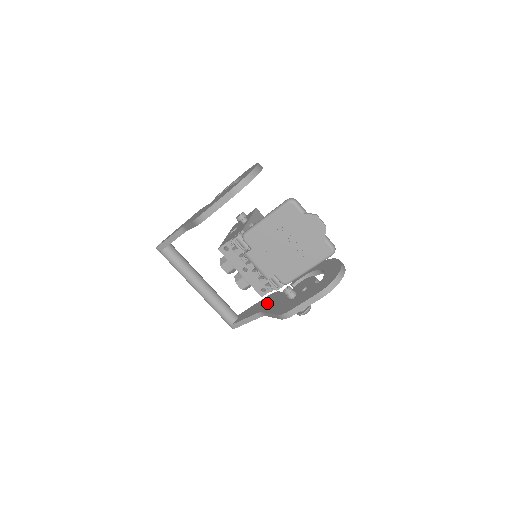
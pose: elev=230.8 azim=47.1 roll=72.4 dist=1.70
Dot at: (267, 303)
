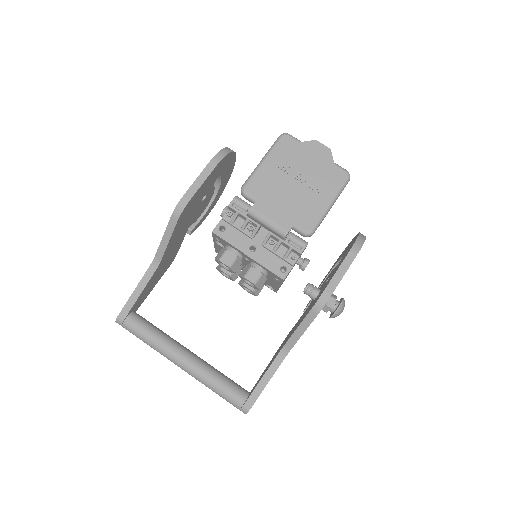
Dot at: (285, 341)
